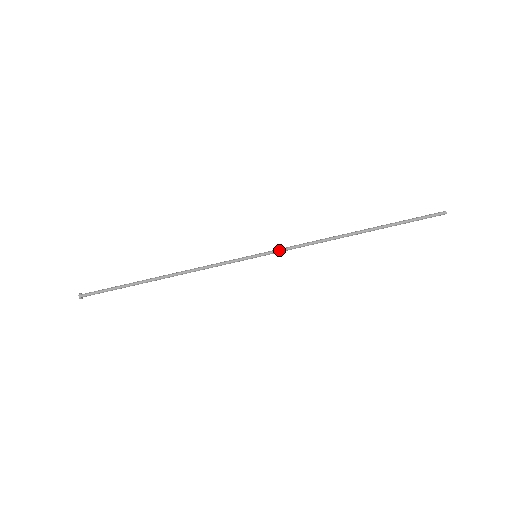
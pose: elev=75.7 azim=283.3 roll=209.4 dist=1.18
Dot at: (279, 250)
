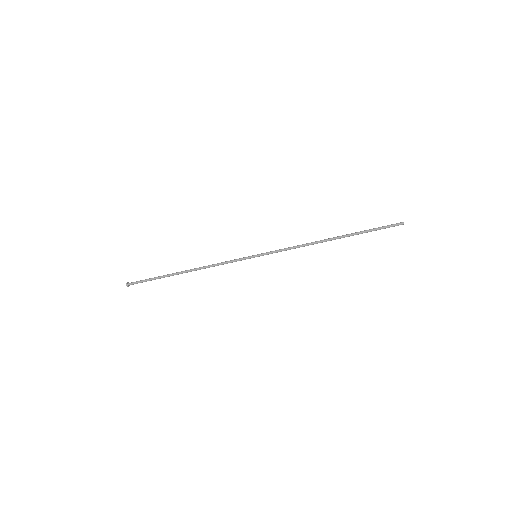
Dot at: (273, 252)
